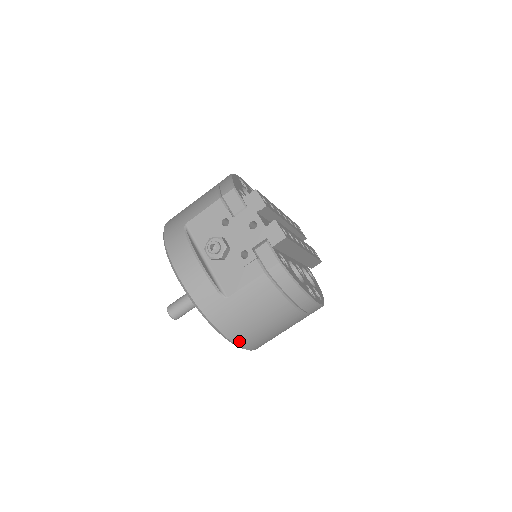
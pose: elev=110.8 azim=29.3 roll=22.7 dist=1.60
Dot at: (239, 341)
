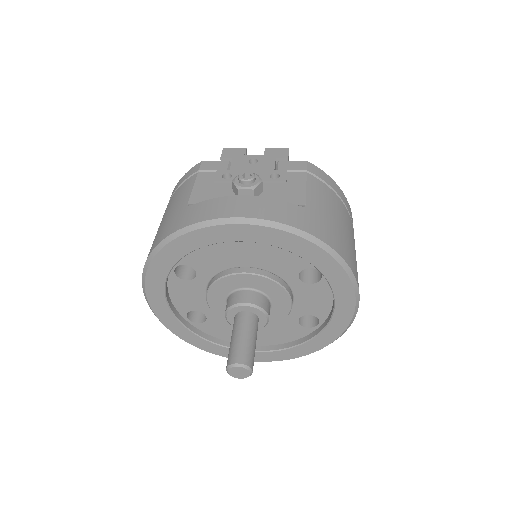
Dot at: (350, 265)
